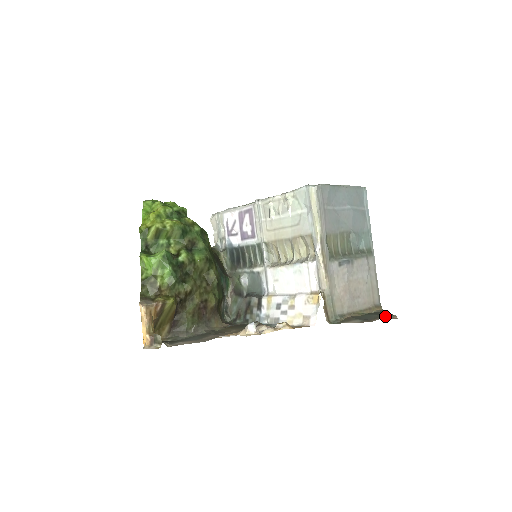
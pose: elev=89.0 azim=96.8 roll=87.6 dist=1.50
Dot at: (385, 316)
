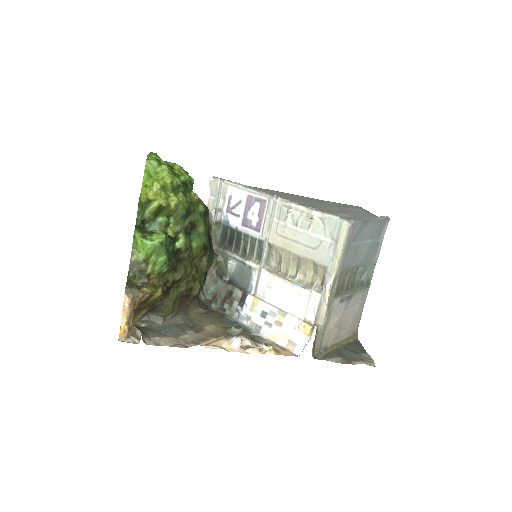
Dot at: (364, 359)
